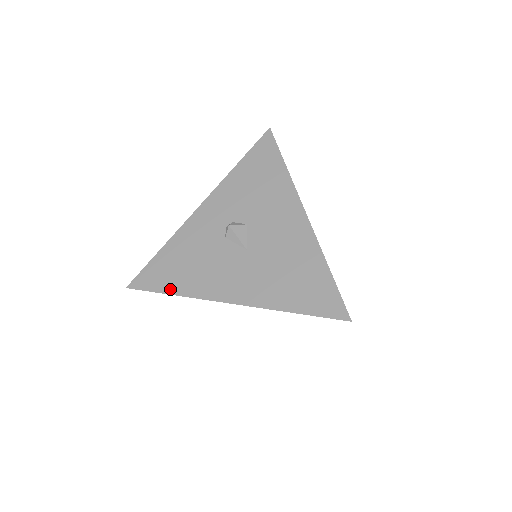
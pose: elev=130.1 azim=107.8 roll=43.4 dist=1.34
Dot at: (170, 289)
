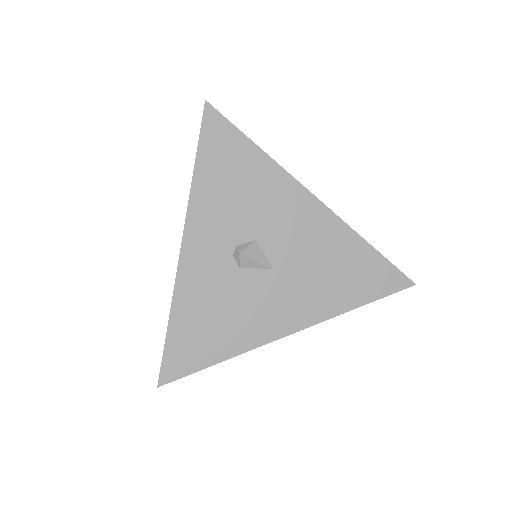
Dot at: (214, 358)
